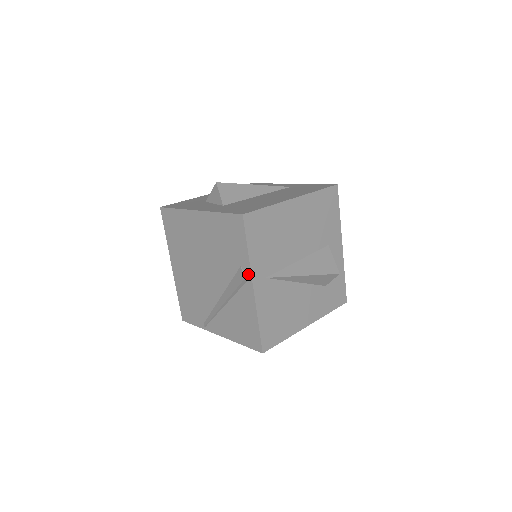
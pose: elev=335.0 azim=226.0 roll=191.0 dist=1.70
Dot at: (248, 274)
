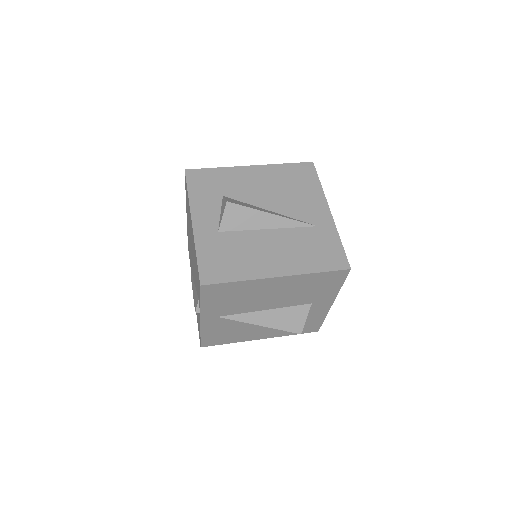
Dot at: occluded
